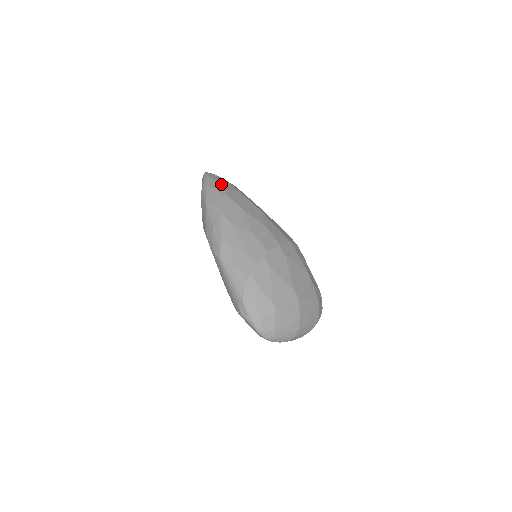
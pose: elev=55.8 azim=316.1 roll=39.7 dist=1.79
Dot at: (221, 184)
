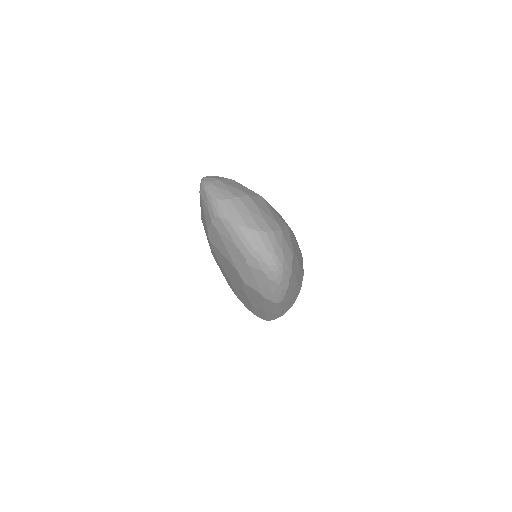
Dot at: occluded
